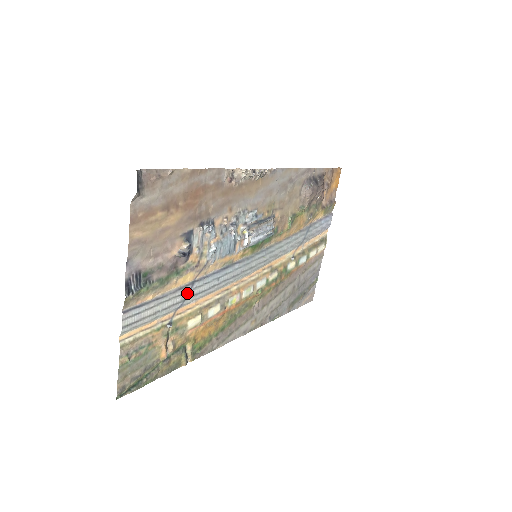
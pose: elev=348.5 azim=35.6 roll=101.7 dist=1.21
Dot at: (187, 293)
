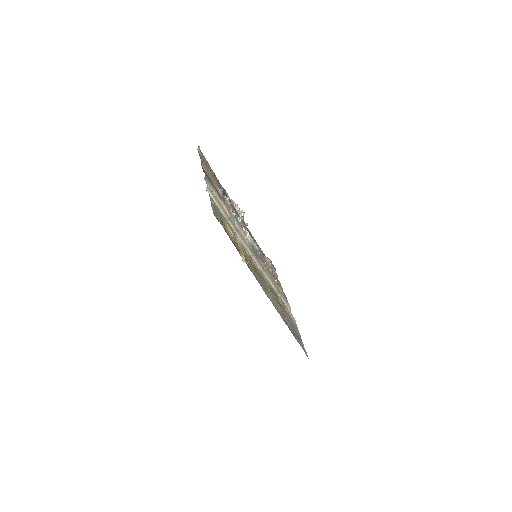
Dot at: (229, 218)
